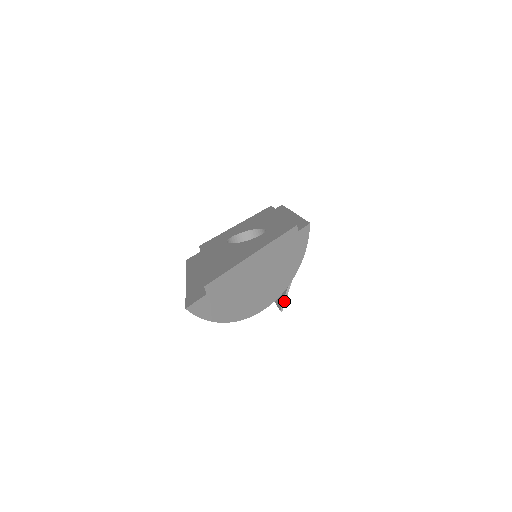
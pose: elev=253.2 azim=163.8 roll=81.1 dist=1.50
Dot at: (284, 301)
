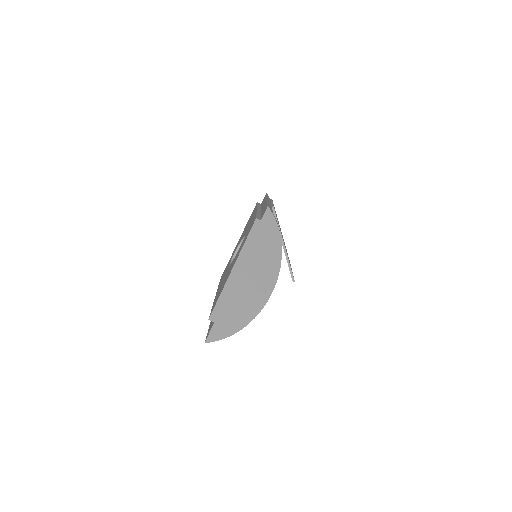
Dot at: (291, 273)
